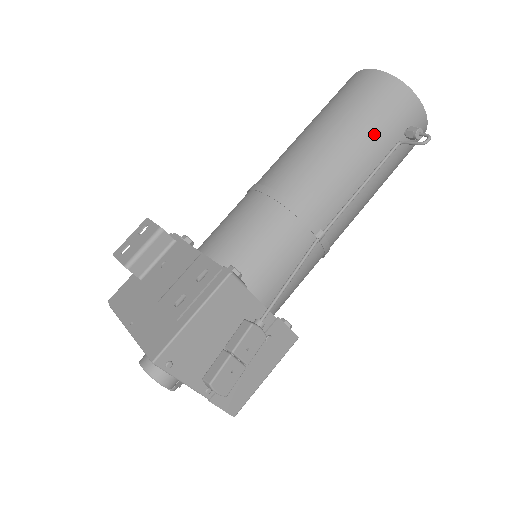
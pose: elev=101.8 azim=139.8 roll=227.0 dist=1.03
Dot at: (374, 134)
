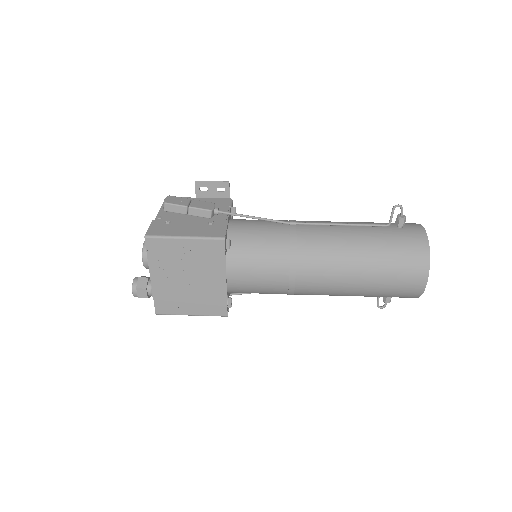
Dot at: occluded
